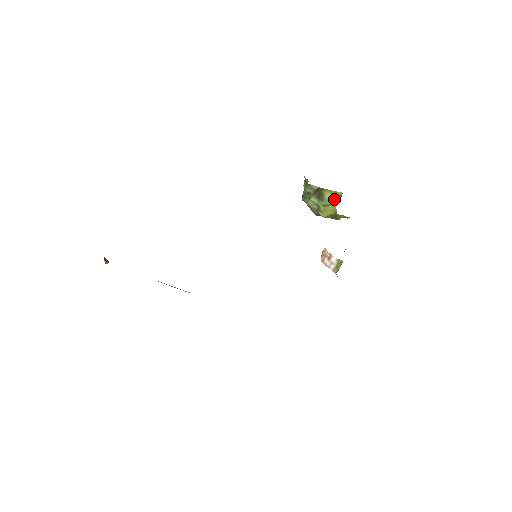
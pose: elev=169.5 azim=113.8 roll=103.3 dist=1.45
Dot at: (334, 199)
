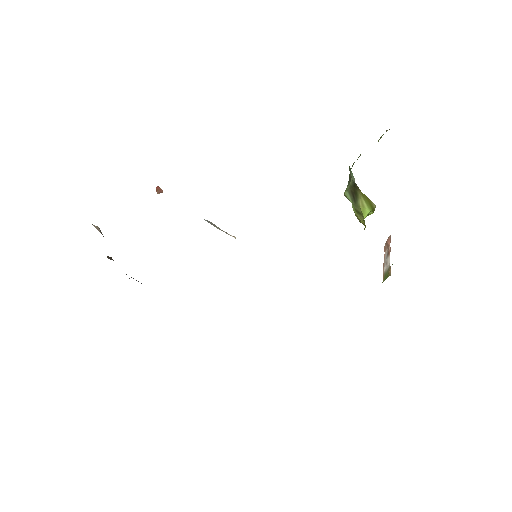
Dot at: (366, 210)
